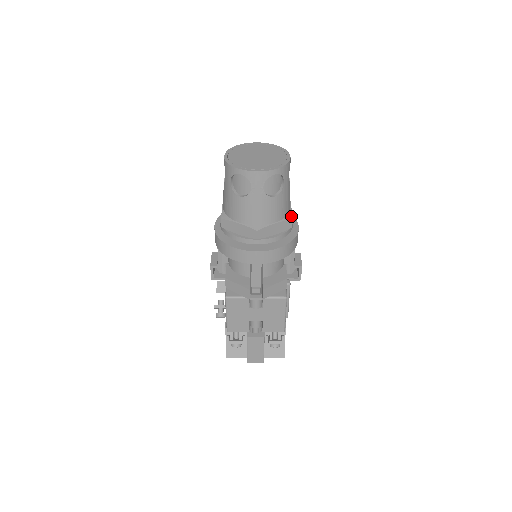
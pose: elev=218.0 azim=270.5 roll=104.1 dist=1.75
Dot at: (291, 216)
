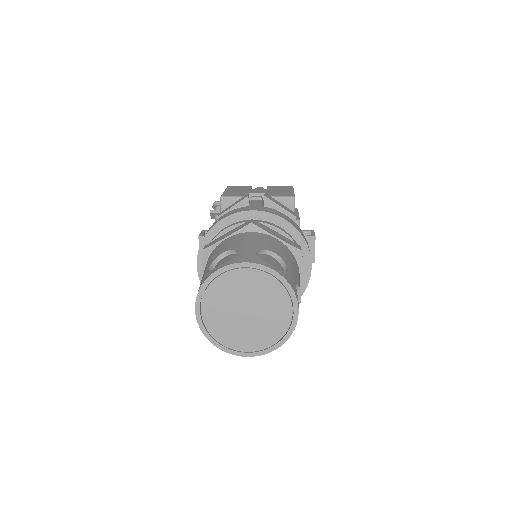
Dot at: (299, 299)
